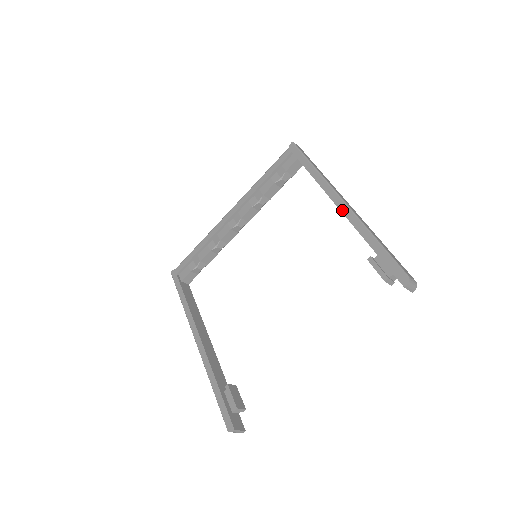
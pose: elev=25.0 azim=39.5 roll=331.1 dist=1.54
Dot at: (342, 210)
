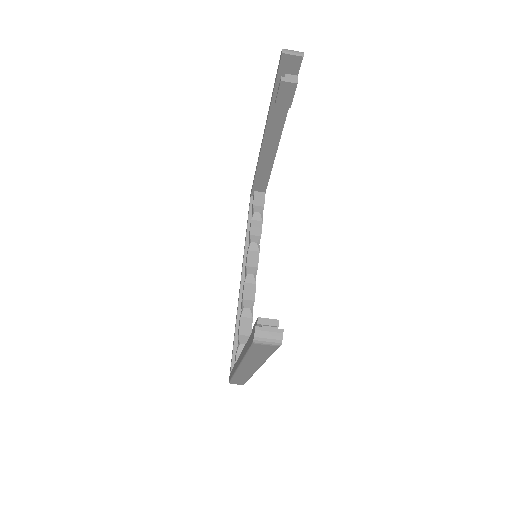
Dot at: (263, 137)
